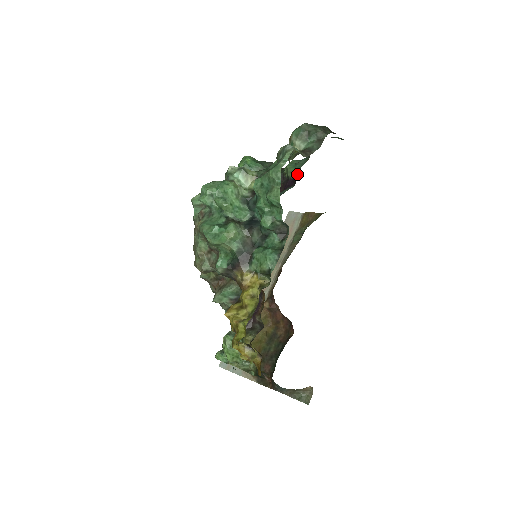
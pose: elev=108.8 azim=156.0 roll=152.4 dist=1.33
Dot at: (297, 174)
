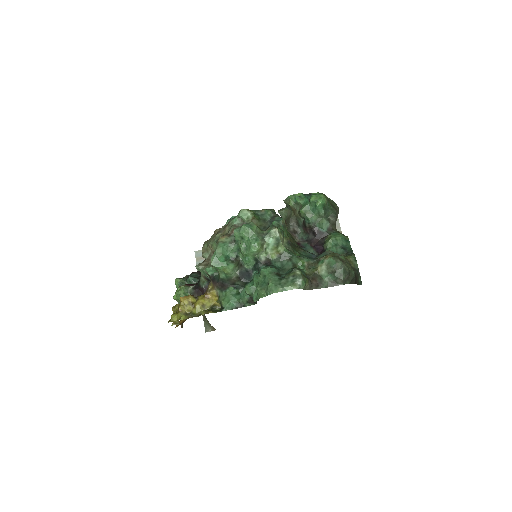
Dot at: occluded
